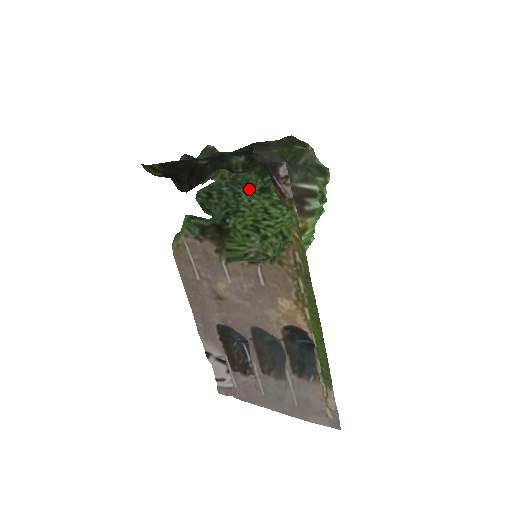
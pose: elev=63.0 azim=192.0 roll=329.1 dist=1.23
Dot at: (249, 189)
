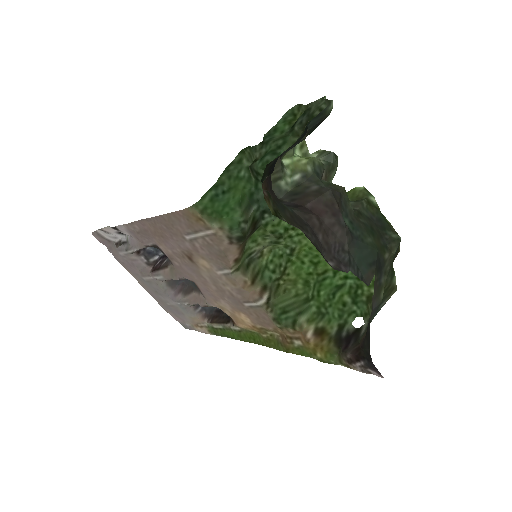
Dot at: occluded
